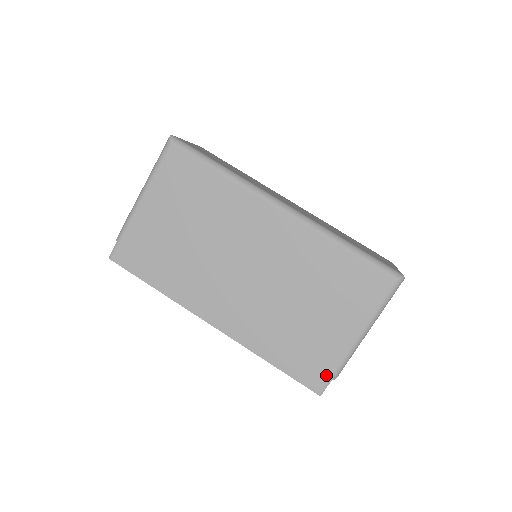
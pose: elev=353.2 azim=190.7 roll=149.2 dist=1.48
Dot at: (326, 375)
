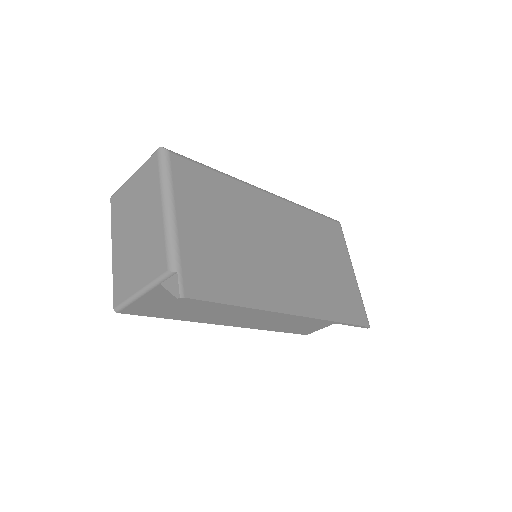
Dot at: (362, 308)
